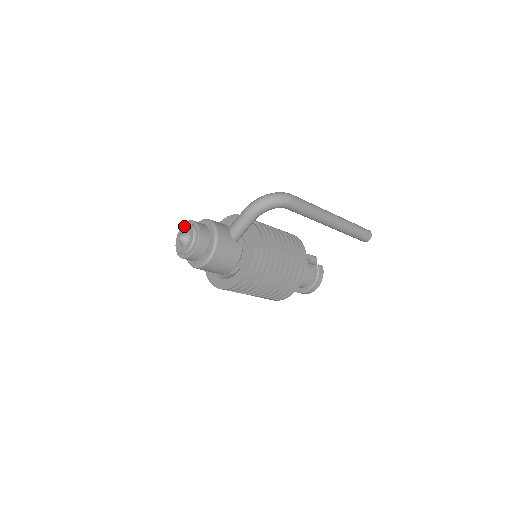
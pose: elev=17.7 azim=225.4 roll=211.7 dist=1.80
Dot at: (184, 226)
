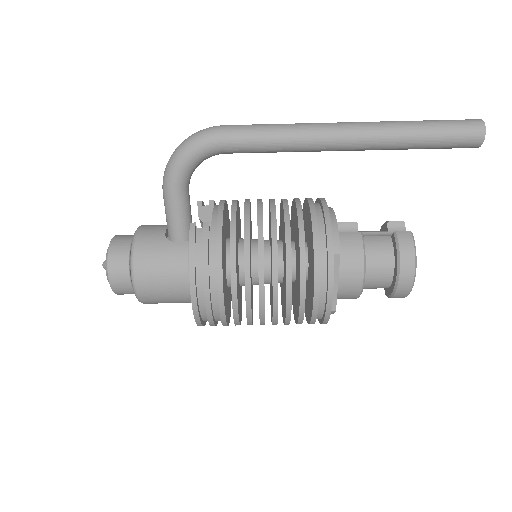
Dot at: occluded
